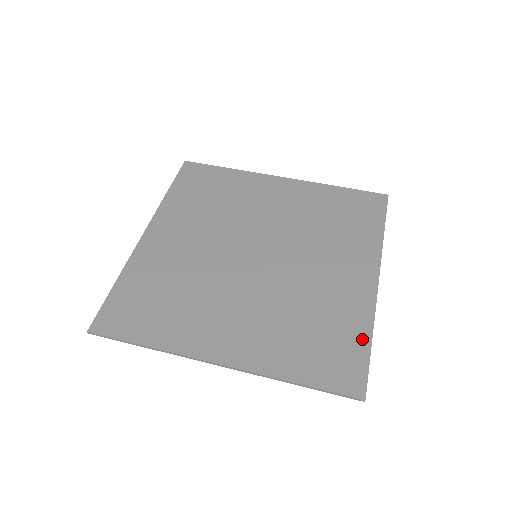
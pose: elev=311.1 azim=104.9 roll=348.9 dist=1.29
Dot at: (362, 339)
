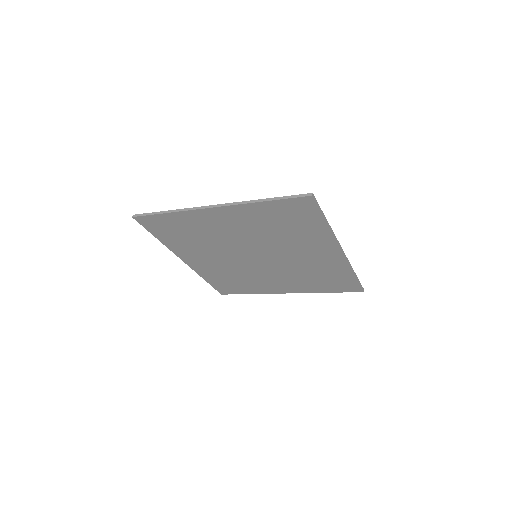
Dot at: (320, 221)
